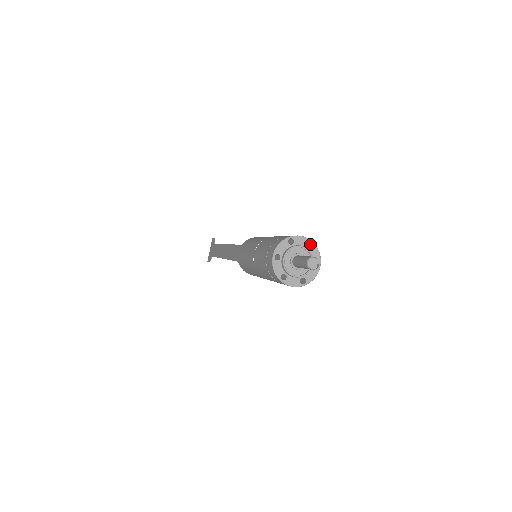
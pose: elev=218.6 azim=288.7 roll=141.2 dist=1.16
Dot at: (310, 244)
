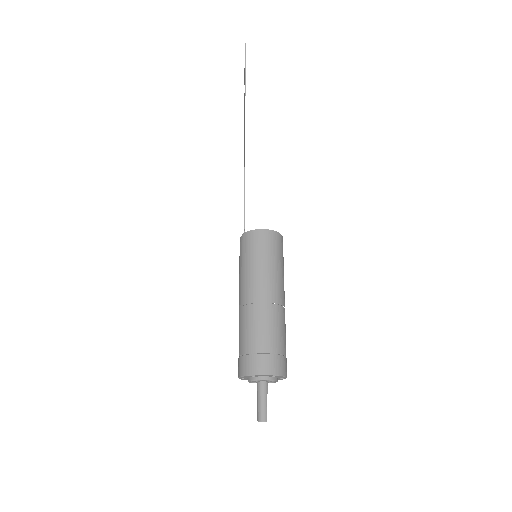
Dot at: (276, 369)
